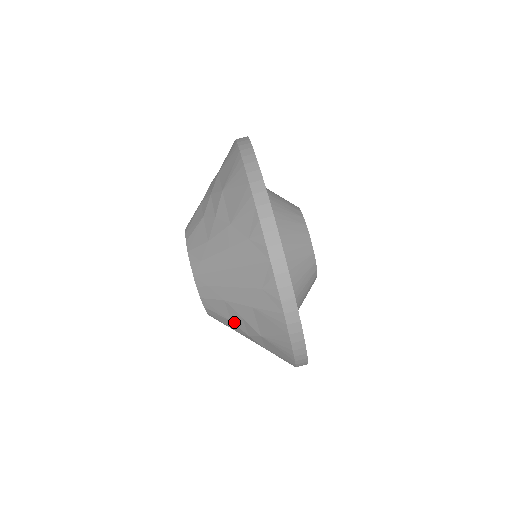
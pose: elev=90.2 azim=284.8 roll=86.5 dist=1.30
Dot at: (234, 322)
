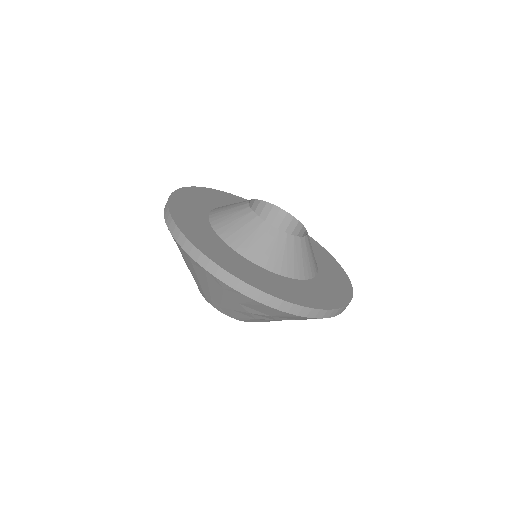
Dot at: (256, 318)
